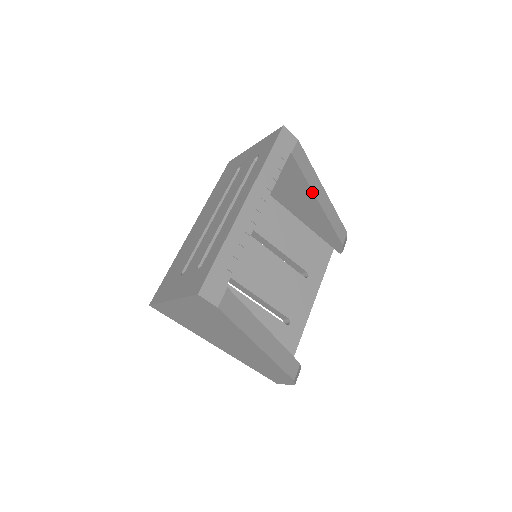
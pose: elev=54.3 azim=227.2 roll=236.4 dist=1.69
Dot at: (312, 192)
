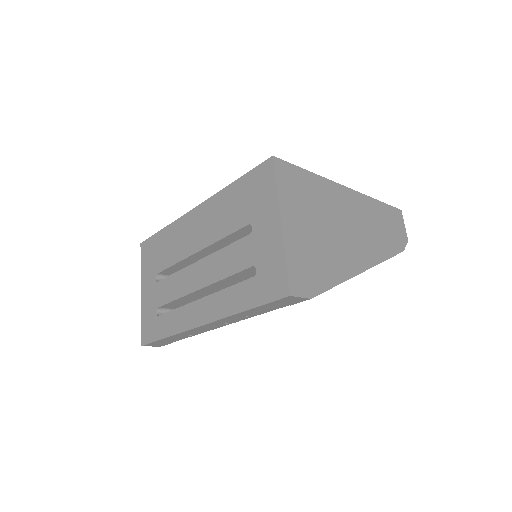
Dot at: occluded
